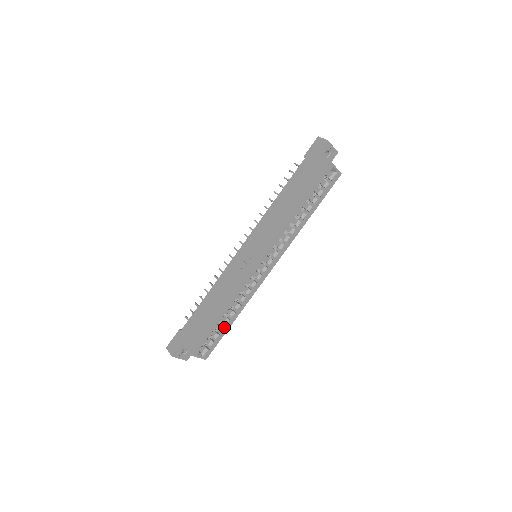
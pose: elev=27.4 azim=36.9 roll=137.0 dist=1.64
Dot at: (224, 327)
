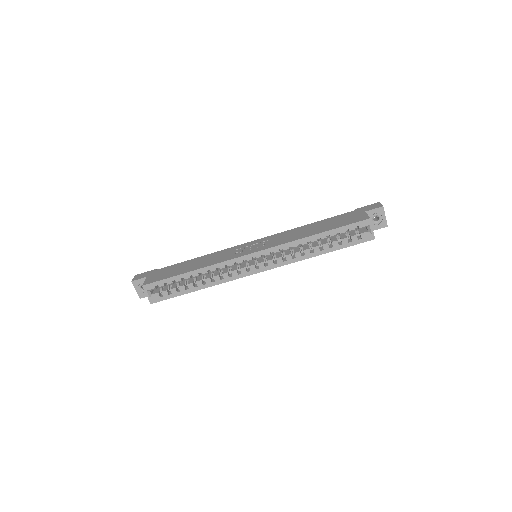
Dot at: (185, 288)
